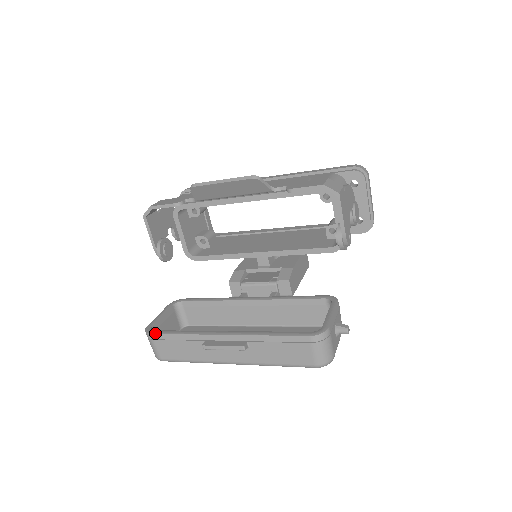
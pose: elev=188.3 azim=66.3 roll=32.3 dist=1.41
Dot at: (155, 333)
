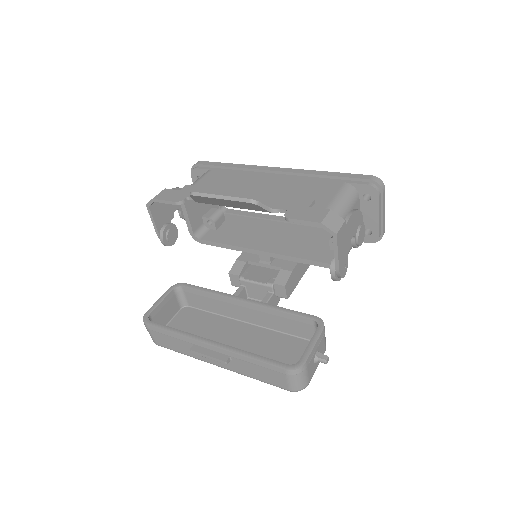
Dot at: (150, 325)
